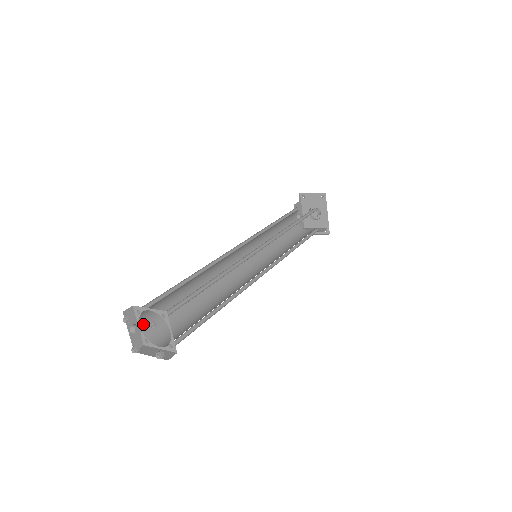
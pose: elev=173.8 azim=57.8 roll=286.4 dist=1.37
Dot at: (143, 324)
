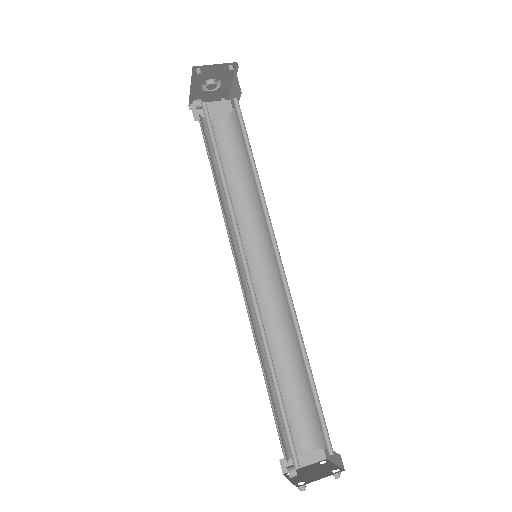
Dot at: (286, 459)
